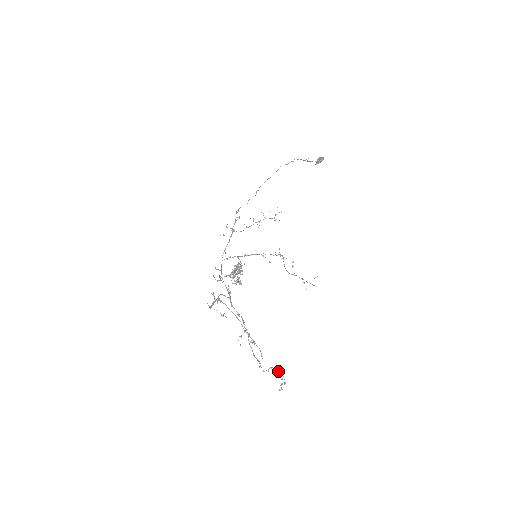
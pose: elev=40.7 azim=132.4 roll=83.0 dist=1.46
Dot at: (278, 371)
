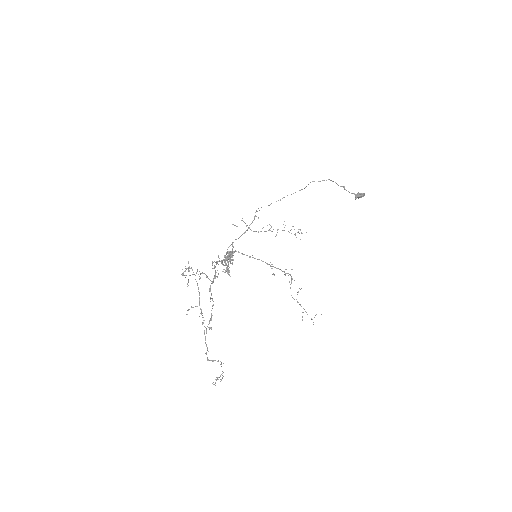
Dot at: (221, 366)
